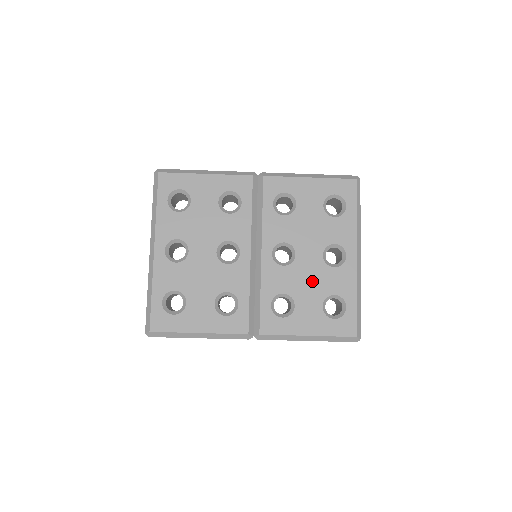
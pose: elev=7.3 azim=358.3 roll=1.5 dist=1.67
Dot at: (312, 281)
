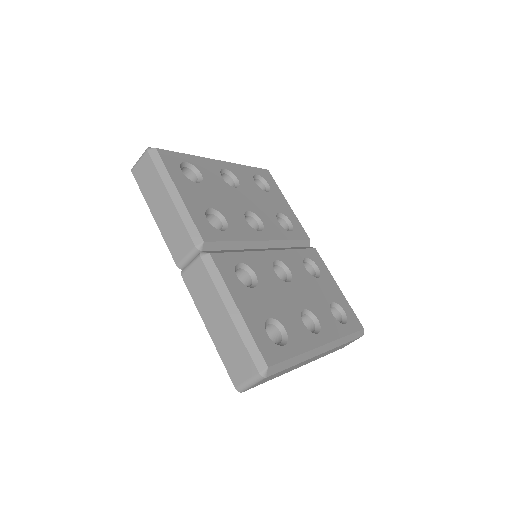
Dot at: (281, 302)
